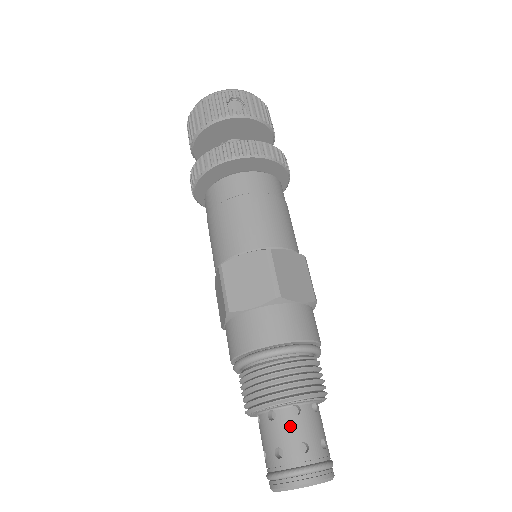
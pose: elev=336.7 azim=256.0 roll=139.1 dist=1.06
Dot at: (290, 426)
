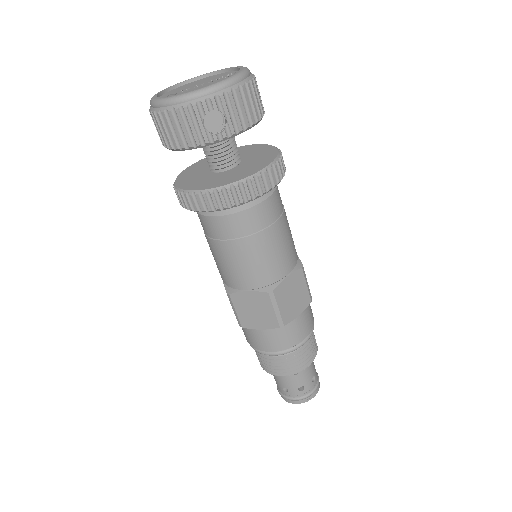
Dot at: (292, 381)
